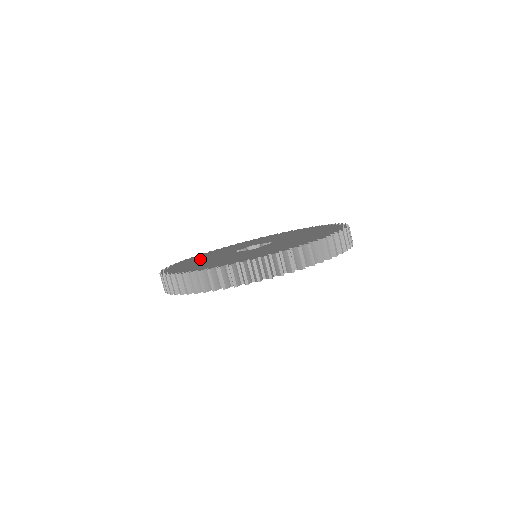
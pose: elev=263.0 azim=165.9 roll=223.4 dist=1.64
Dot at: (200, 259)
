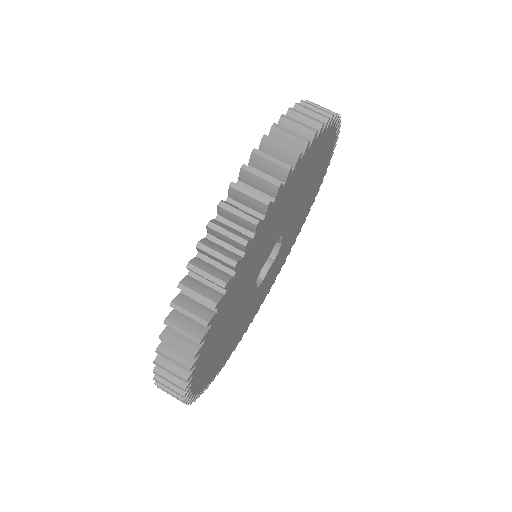
Dot at: occluded
